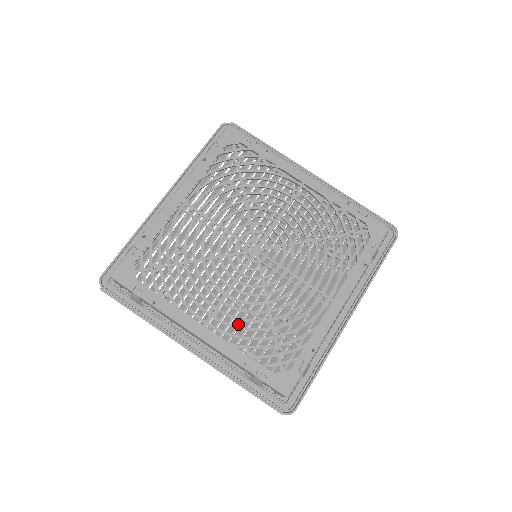
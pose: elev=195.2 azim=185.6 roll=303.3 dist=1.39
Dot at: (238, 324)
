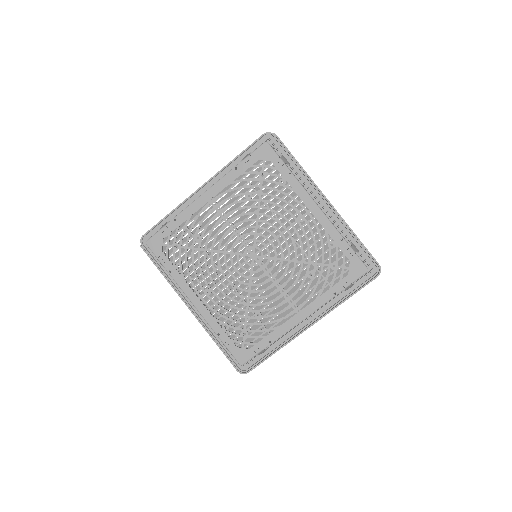
Dot at: (228, 301)
